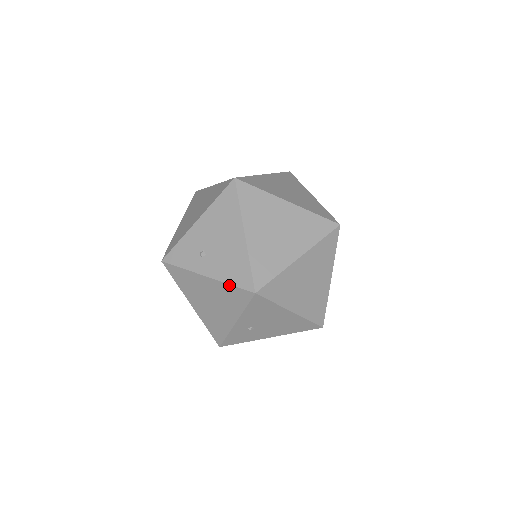
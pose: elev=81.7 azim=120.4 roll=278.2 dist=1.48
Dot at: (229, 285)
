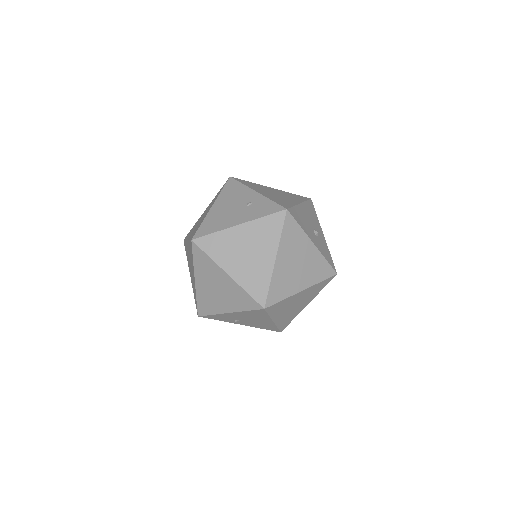
Dot at: (260, 328)
